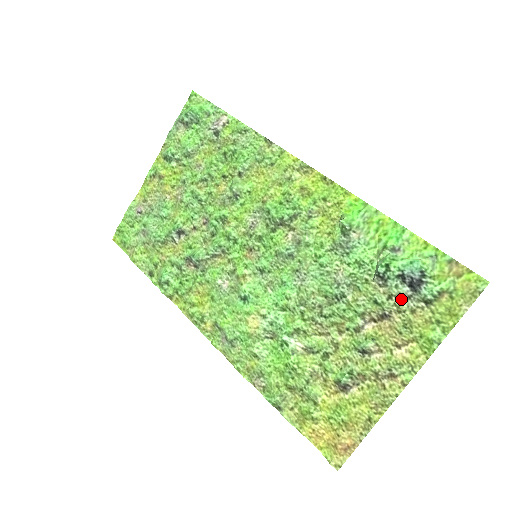
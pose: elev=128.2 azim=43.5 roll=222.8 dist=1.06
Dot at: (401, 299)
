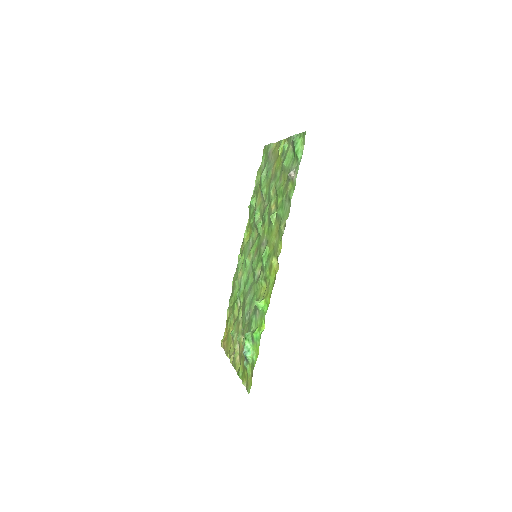
Dot at: occluded
